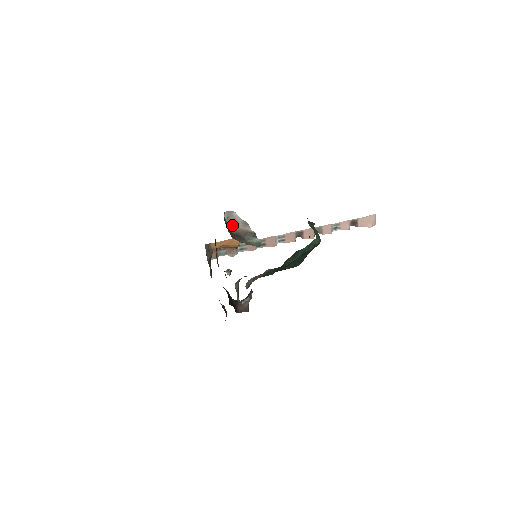
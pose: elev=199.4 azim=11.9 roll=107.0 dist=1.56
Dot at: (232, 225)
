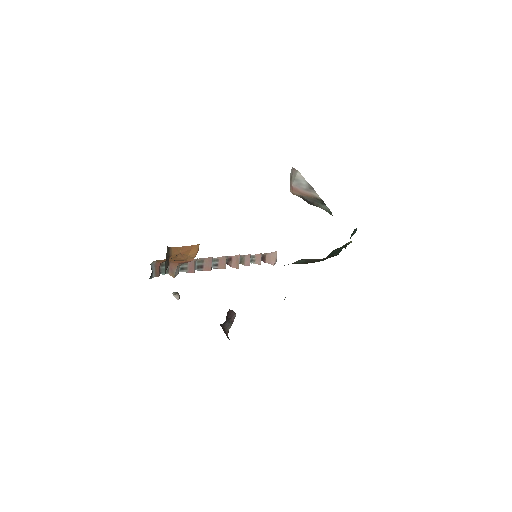
Dot at: (294, 188)
